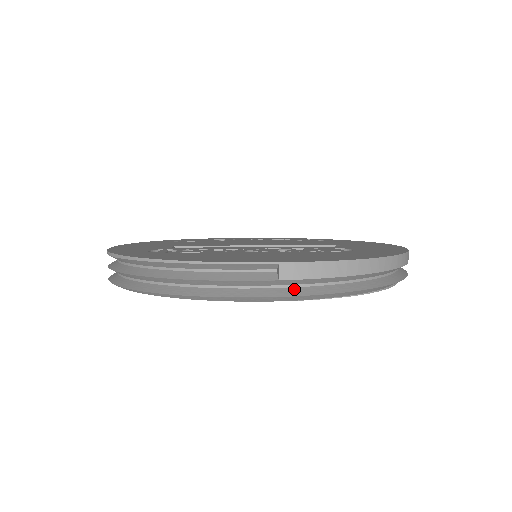
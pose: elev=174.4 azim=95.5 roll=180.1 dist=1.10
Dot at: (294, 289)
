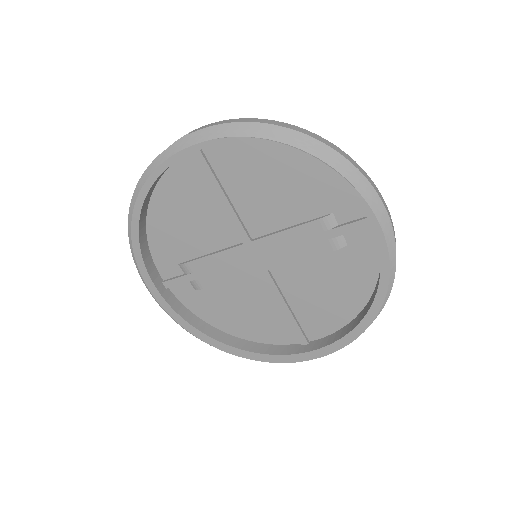
Dot at: (199, 139)
